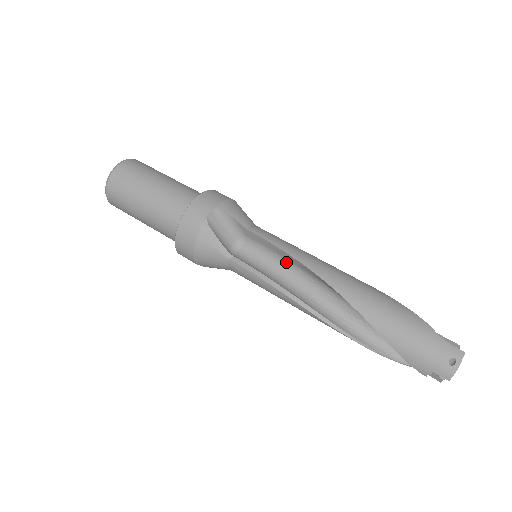
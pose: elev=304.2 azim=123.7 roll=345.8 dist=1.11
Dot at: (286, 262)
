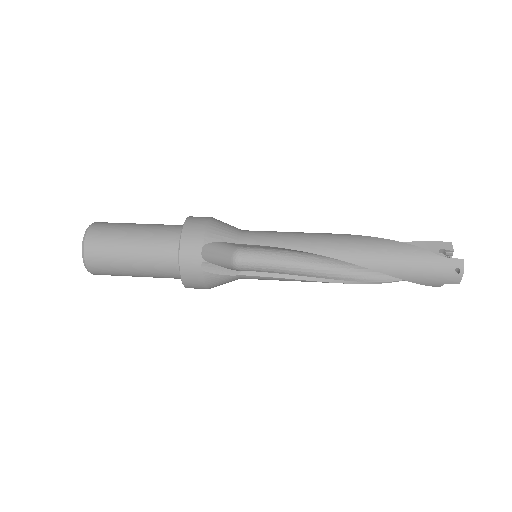
Dot at: (286, 252)
